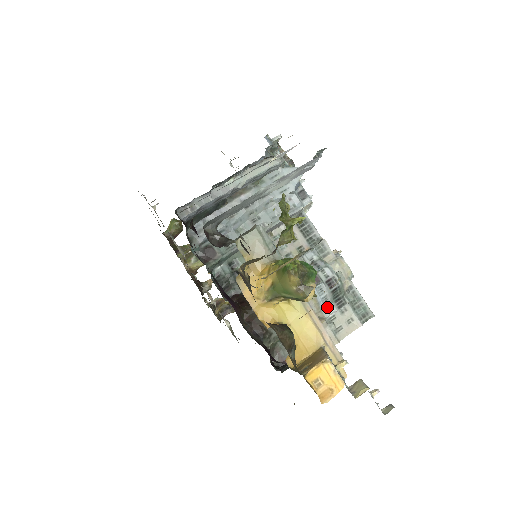
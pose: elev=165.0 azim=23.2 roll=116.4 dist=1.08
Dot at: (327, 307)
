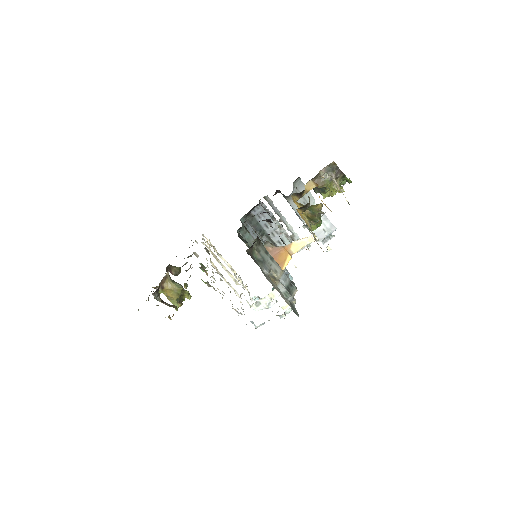
Dot at: (282, 284)
